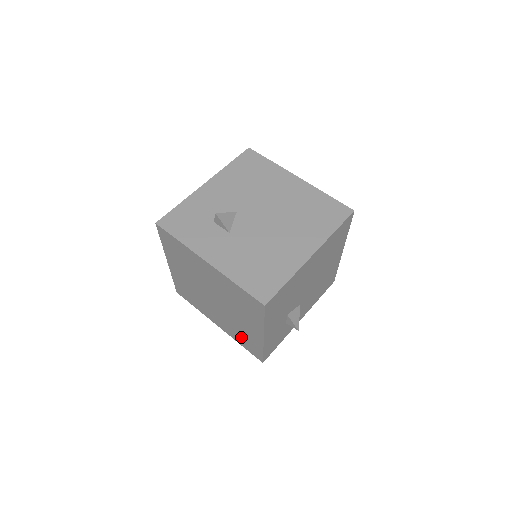
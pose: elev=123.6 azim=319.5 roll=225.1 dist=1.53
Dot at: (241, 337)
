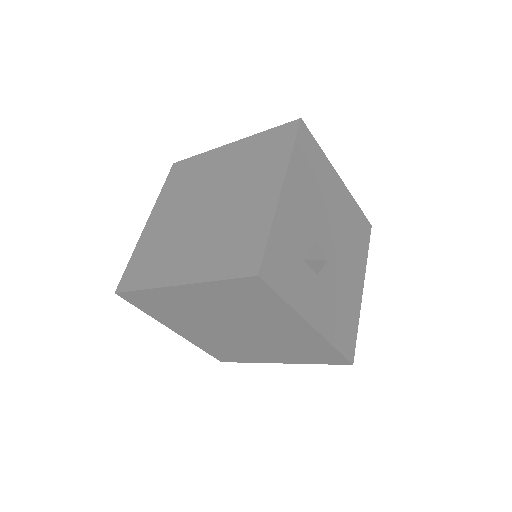
Dot at: (221, 349)
